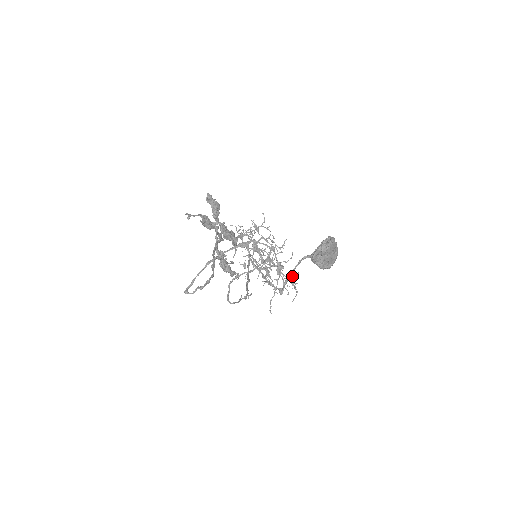
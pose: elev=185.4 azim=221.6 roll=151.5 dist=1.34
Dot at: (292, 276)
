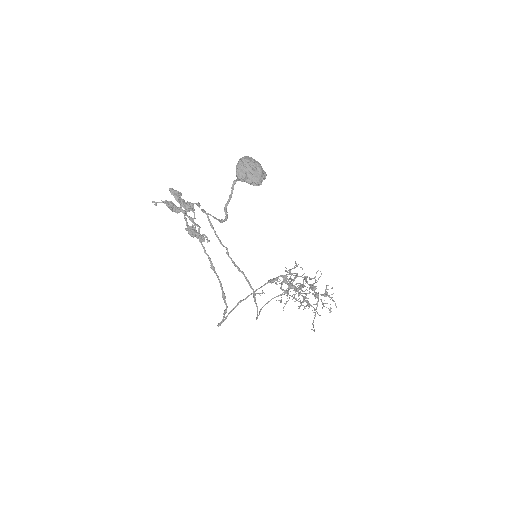
Dot at: (325, 290)
